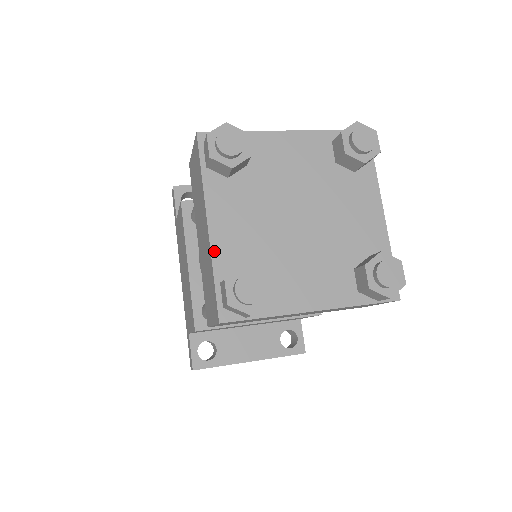
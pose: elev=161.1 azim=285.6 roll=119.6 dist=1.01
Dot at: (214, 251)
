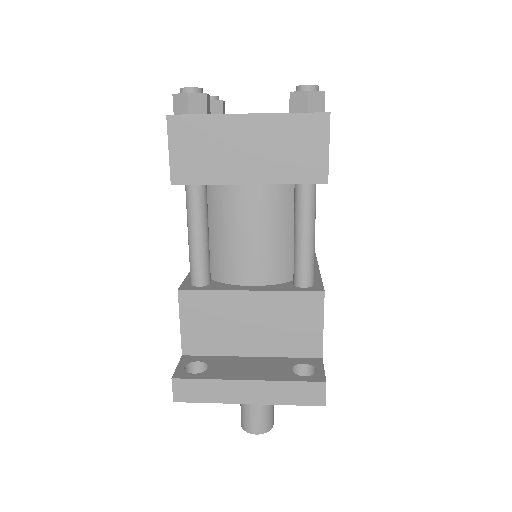
Dot at: occluded
